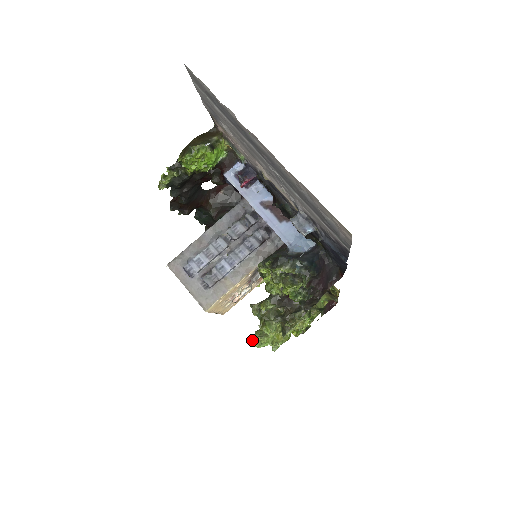
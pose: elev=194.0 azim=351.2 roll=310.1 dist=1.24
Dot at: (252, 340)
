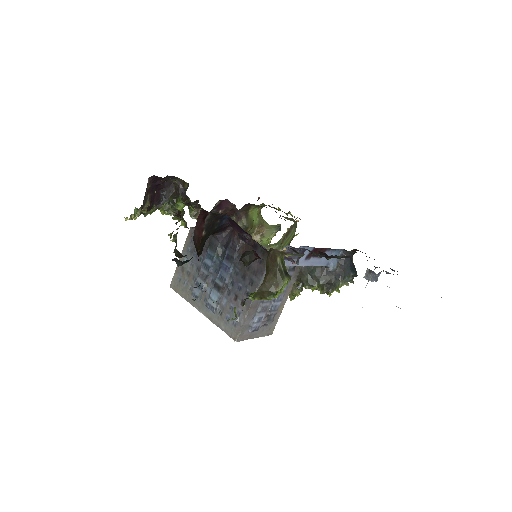
Dot at: occluded
